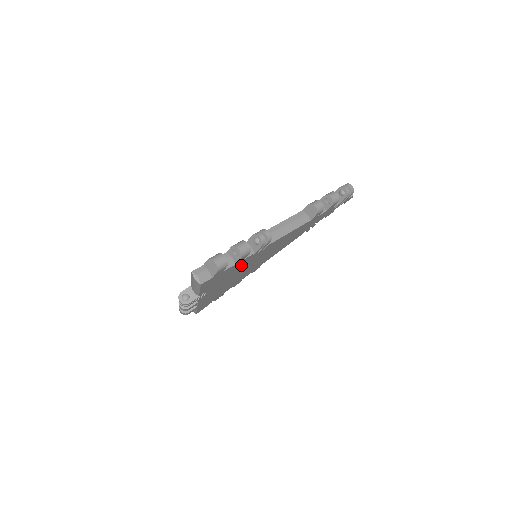
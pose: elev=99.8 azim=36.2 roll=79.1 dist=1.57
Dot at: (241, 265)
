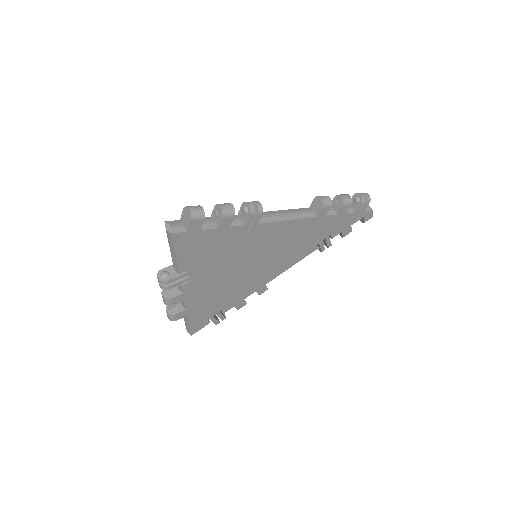
Dot at: (230, 244)
